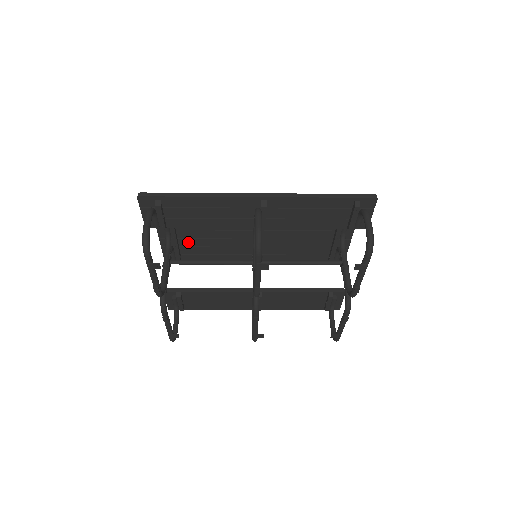
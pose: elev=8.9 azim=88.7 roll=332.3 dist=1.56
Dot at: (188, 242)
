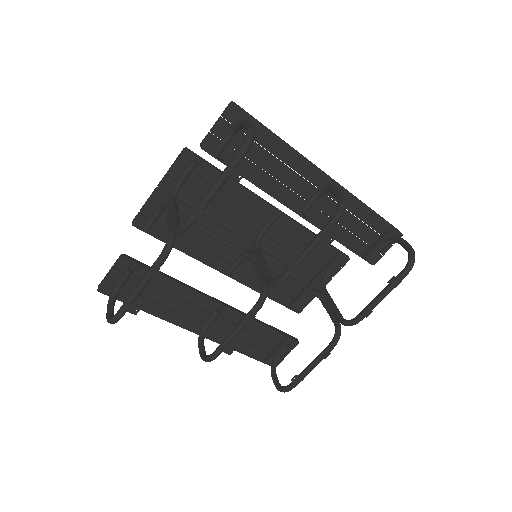
Dot at: (183, 211)
